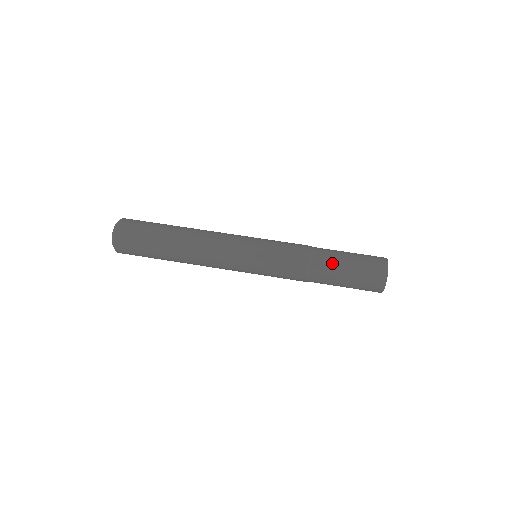
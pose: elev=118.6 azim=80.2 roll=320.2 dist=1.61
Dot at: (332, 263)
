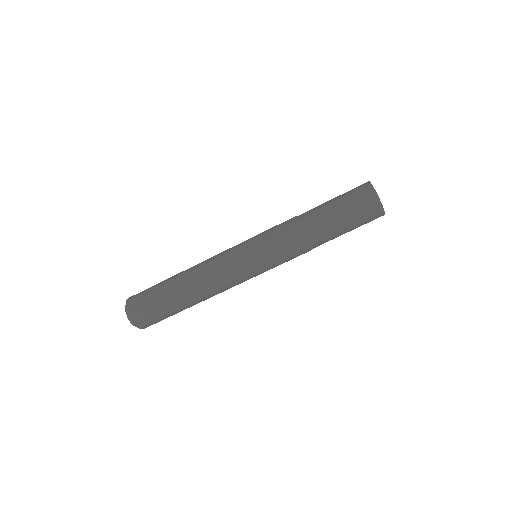
Dot at: (330, 234)
